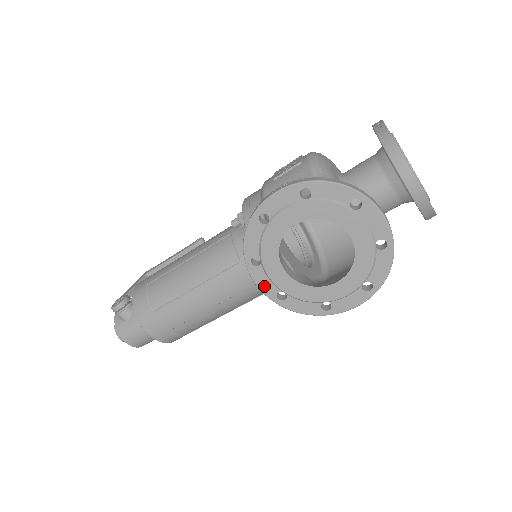
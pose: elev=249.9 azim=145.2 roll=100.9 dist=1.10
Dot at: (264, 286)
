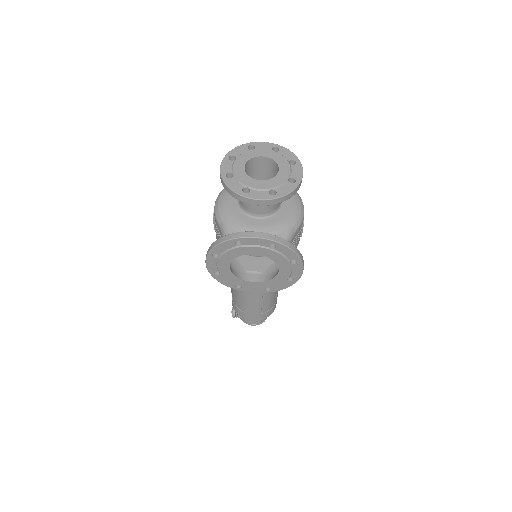
Dot at: (256, 291)
